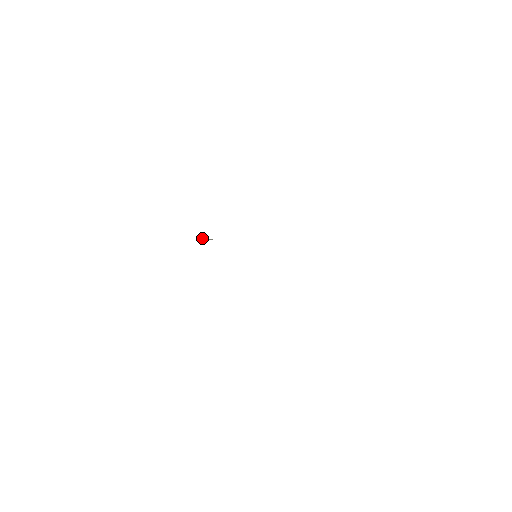
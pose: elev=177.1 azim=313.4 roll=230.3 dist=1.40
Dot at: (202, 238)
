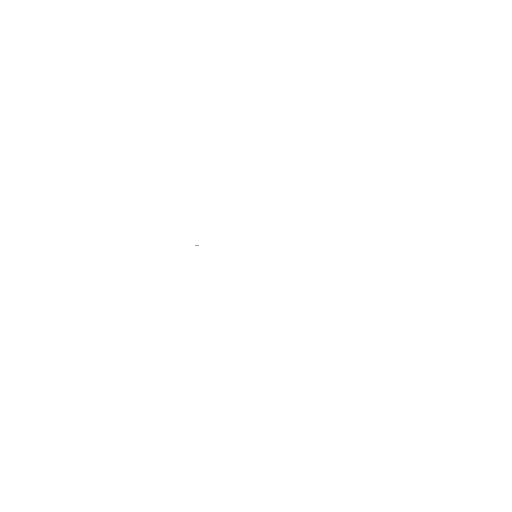
Dot at: occluded
